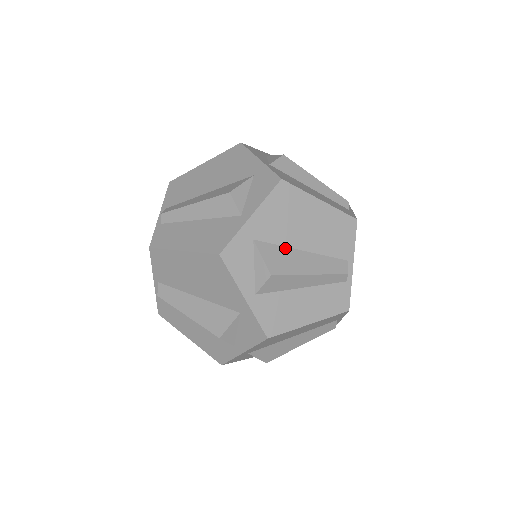
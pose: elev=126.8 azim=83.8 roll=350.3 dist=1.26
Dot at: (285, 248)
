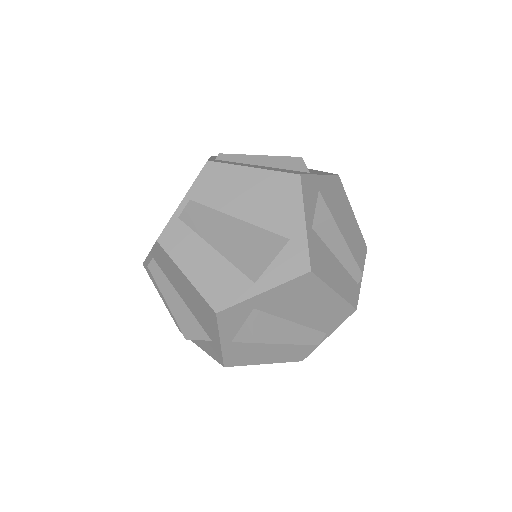
Dot at: occluded
